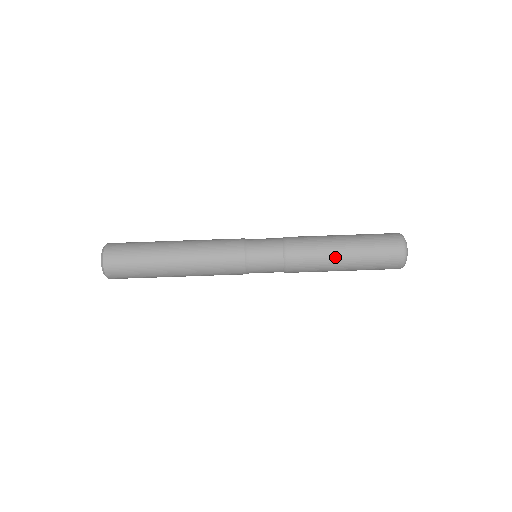
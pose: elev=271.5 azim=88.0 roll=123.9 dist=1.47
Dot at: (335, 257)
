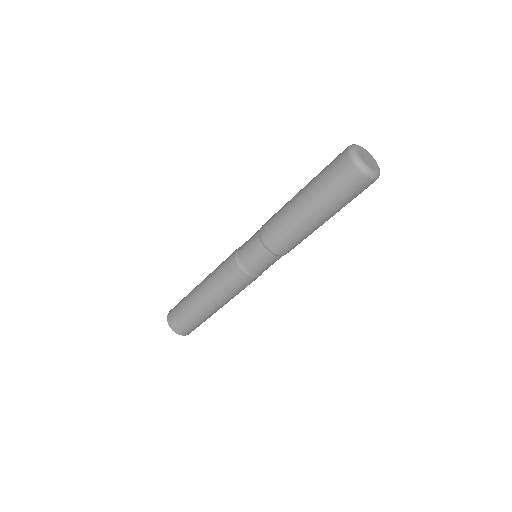
Dot at: (302, 219)
